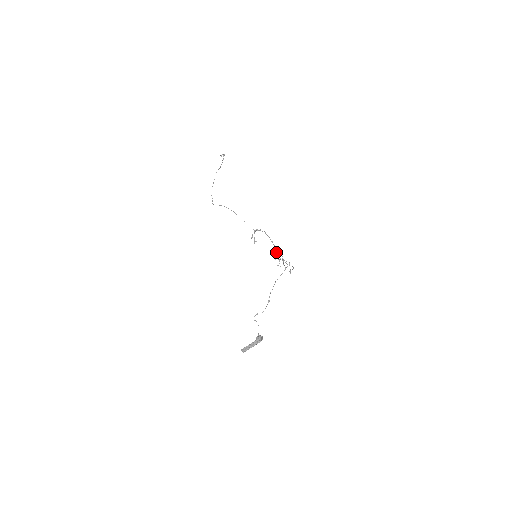
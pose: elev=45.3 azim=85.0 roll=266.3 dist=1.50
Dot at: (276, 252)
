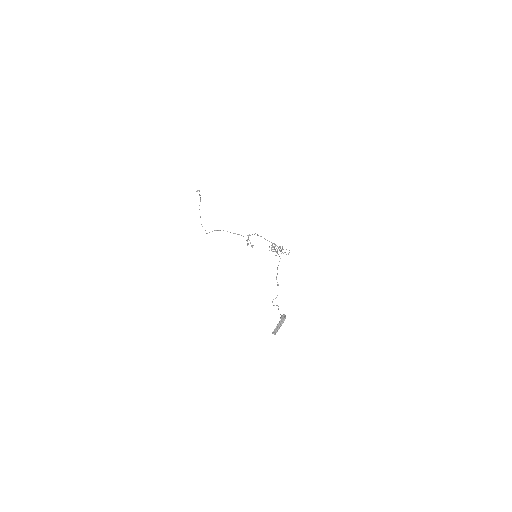
Dot at: (271, 245)
